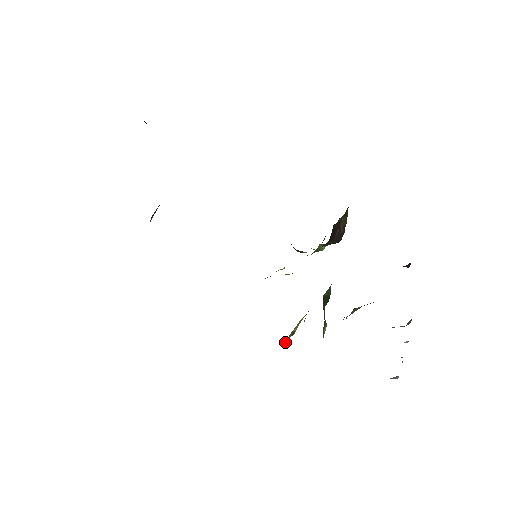
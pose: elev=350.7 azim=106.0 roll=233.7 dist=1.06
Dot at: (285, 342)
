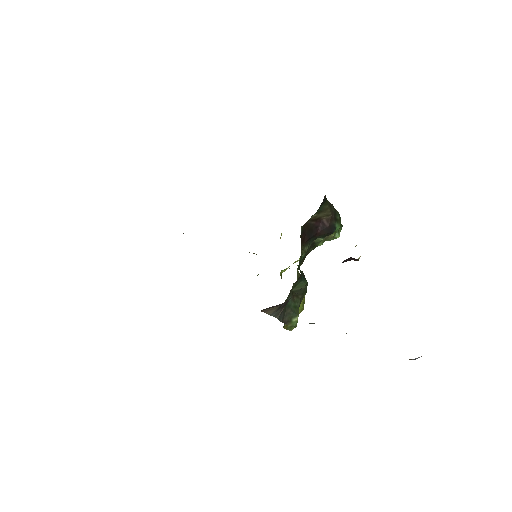
Dot at: (287, 327)
